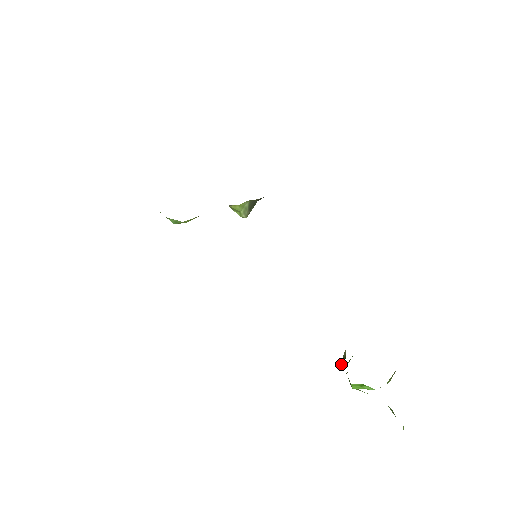
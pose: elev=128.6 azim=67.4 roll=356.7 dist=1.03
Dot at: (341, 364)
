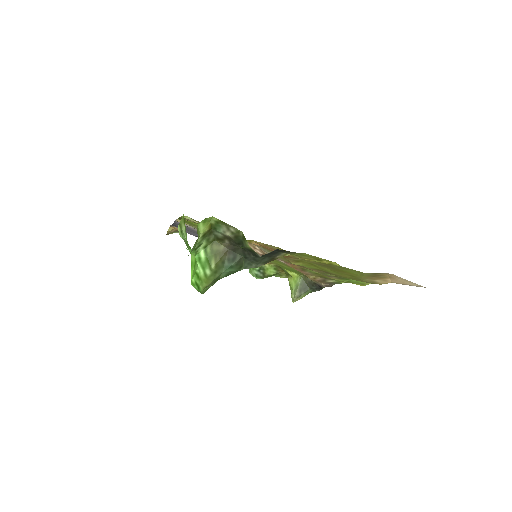
Dot at: occluded
